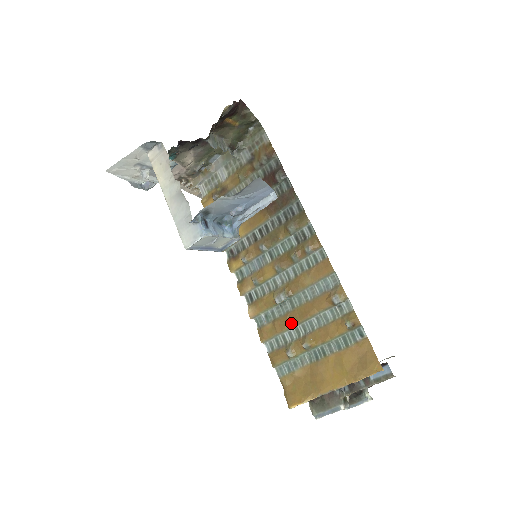
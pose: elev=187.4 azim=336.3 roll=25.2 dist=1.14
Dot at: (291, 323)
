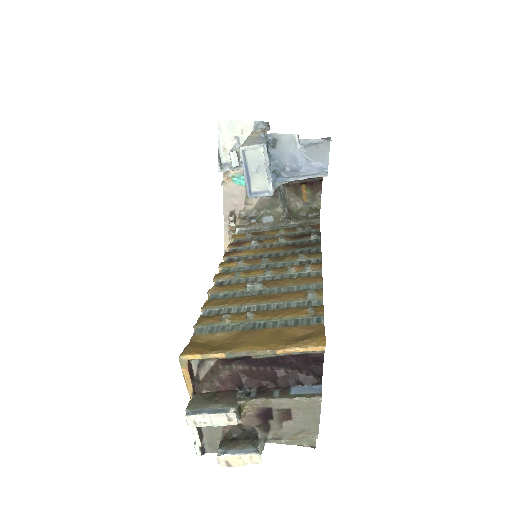
Dot at: (248, 301)
